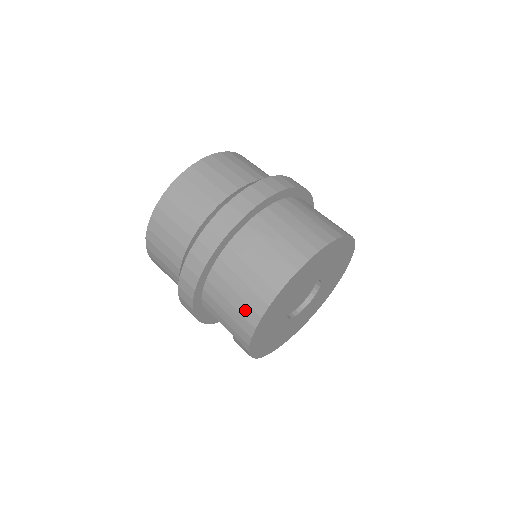
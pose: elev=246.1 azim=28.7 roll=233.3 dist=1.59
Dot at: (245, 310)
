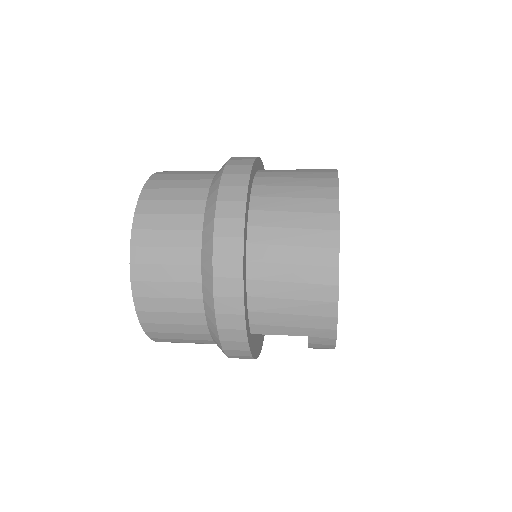
Dot at: (314, 292)
